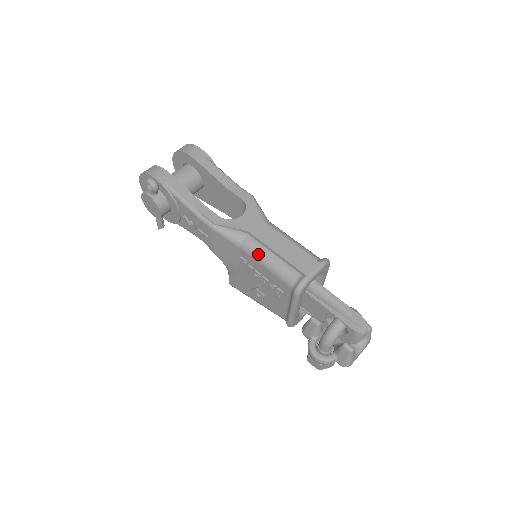
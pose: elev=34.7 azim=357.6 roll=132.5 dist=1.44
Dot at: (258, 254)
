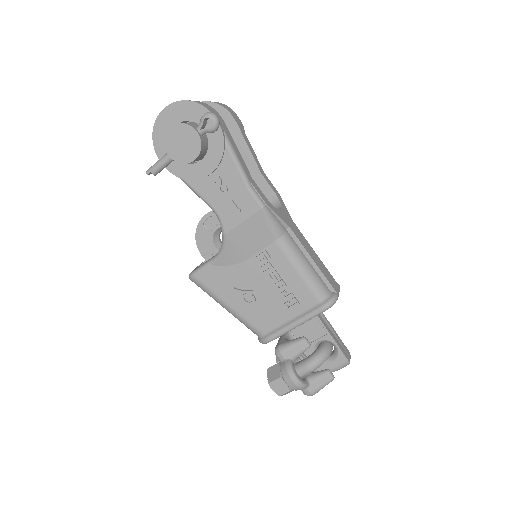
Dot at: (296, 255)
